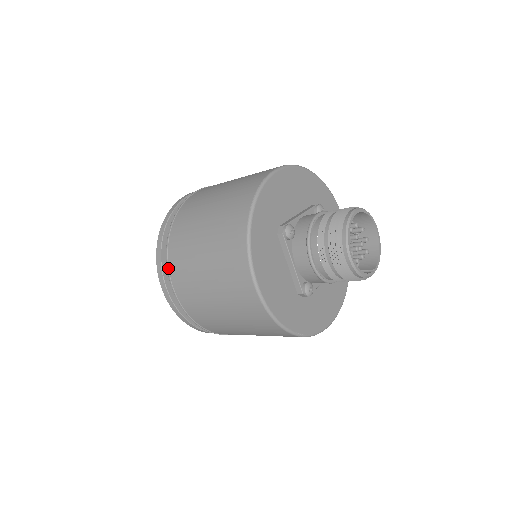
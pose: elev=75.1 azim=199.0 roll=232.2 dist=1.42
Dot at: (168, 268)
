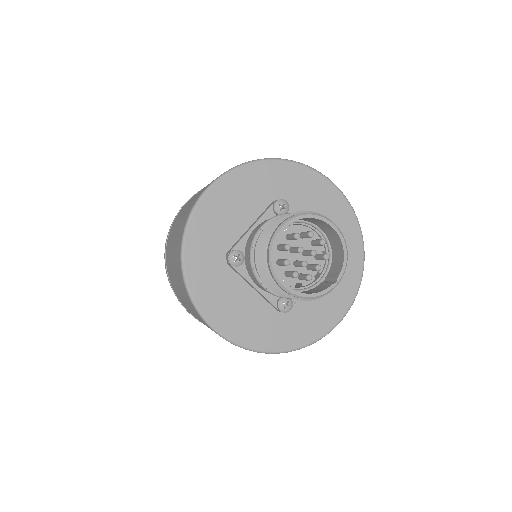
Dot at: (176, 296)
